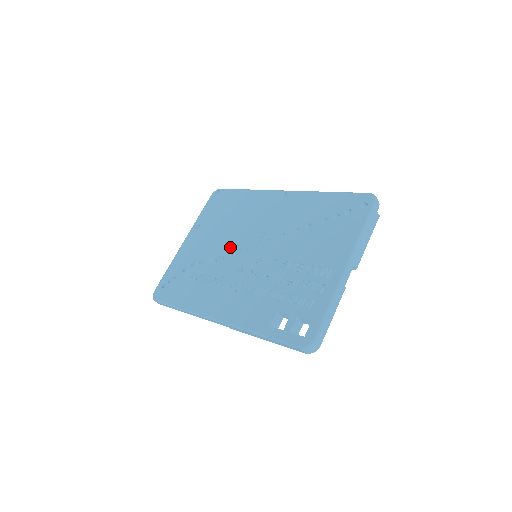
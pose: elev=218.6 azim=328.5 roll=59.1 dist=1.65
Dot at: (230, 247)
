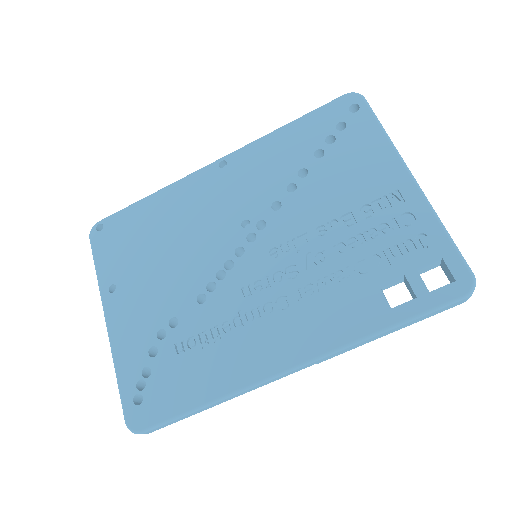
Dot at: (205, 272)
